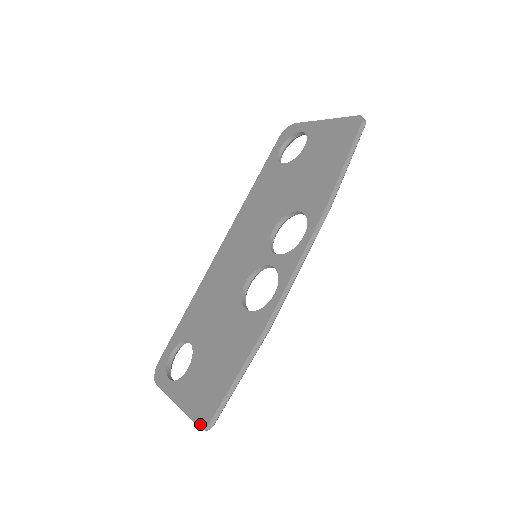
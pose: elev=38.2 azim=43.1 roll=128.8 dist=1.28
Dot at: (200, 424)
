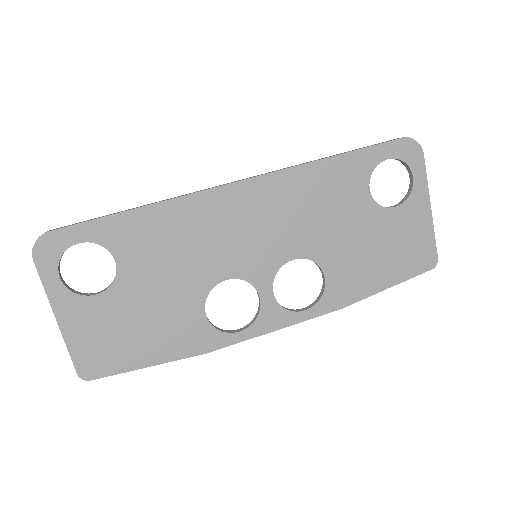
Dot at: (81, 372)
